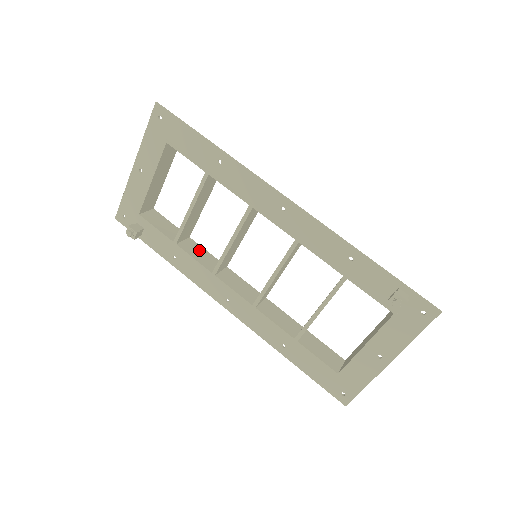
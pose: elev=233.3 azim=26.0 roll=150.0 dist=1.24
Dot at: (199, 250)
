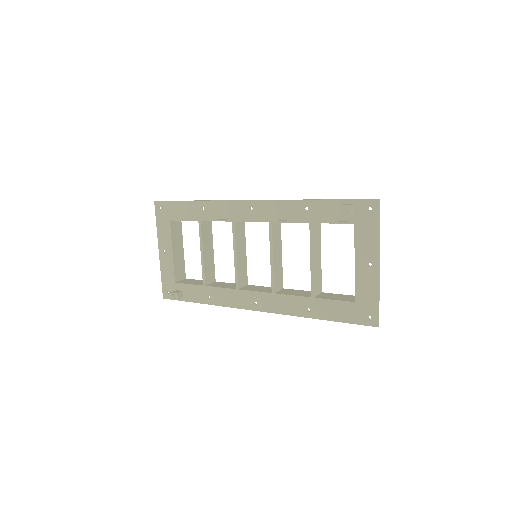
Dot at: (224, 284)
